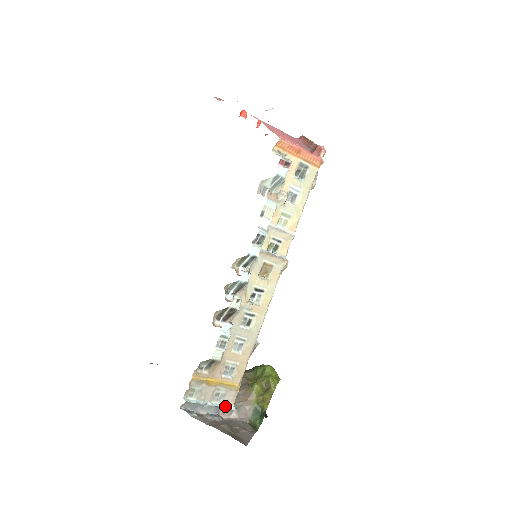
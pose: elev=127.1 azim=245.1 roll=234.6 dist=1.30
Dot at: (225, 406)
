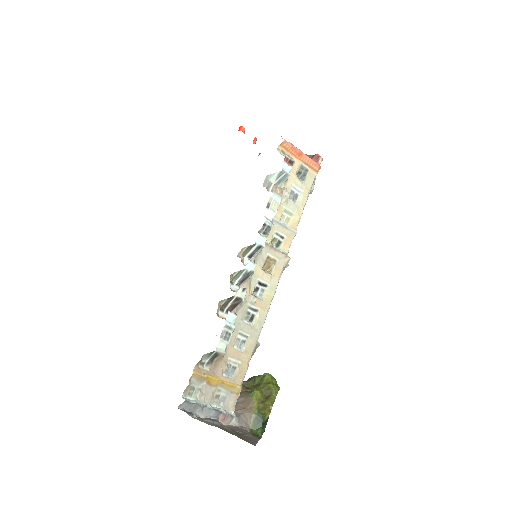
Dot at: (225, 411)
